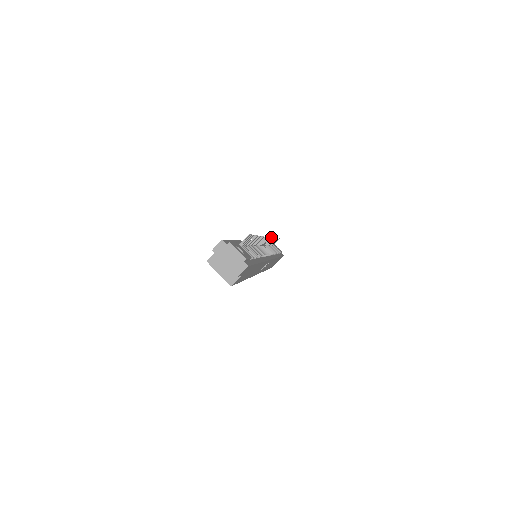
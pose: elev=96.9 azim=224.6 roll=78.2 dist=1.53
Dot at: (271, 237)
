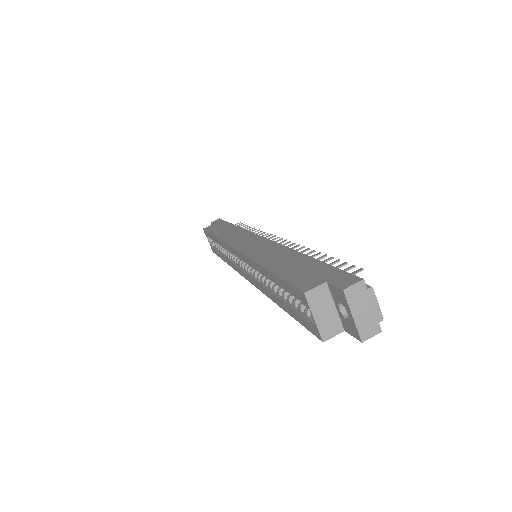
Dot at: occluded
